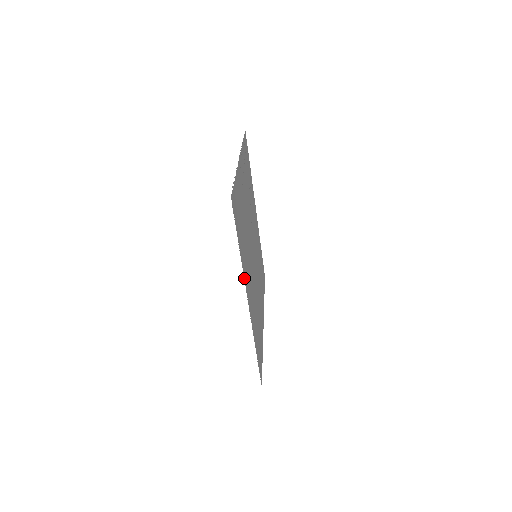
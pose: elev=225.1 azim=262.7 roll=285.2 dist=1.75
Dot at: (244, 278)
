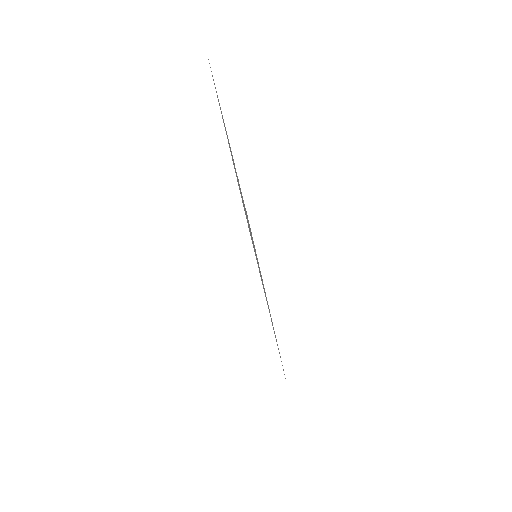
Dot at: occluded
